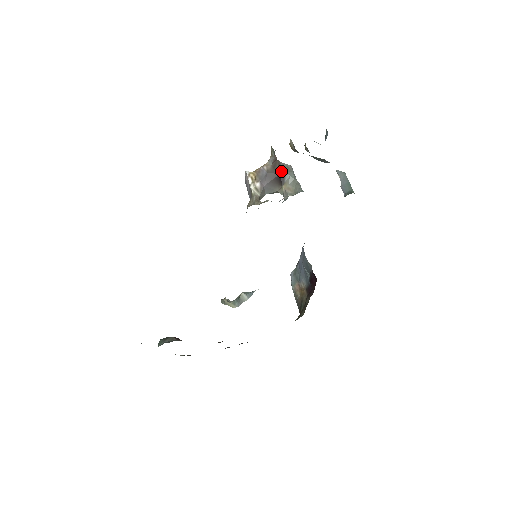
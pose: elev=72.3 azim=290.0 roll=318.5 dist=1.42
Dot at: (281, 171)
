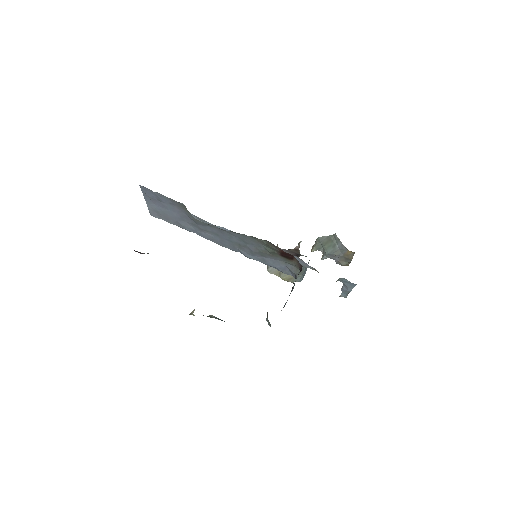
Dot at: (299, 254)
